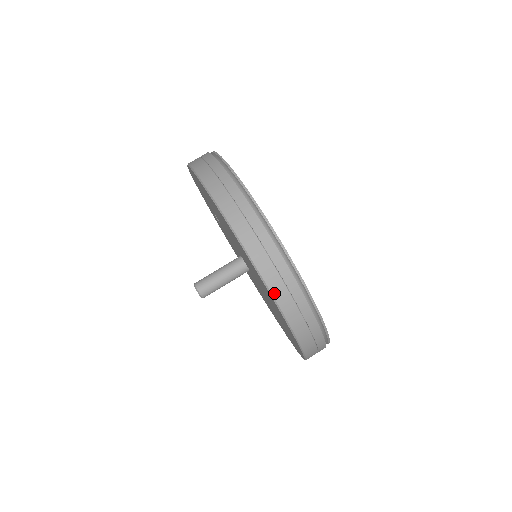
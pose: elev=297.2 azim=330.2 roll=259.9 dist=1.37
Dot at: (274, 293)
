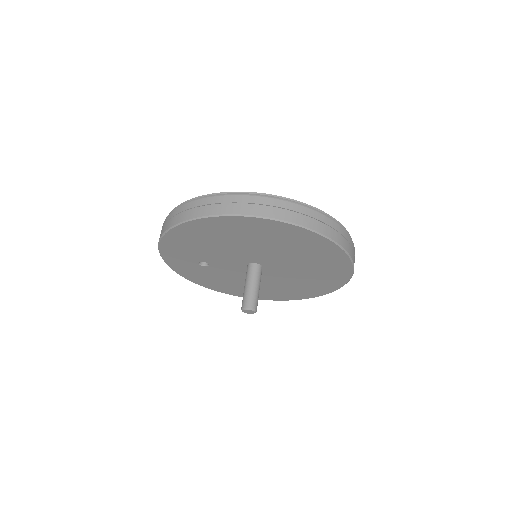
Dot at: (313, 228)
